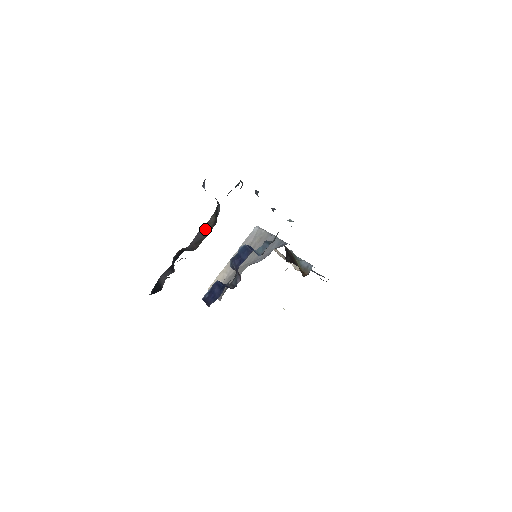
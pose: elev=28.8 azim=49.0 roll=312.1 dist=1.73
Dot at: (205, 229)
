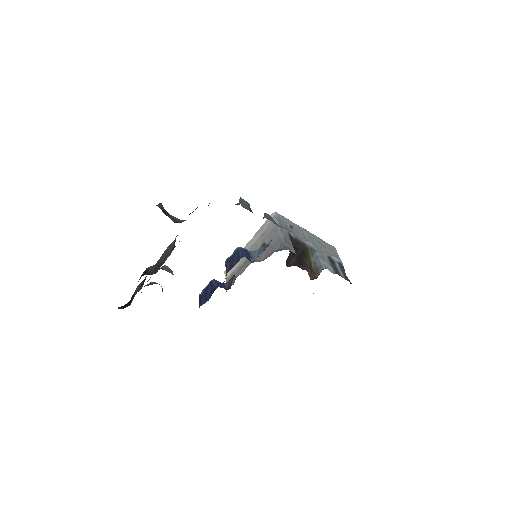
Dot at: (167, 251)
